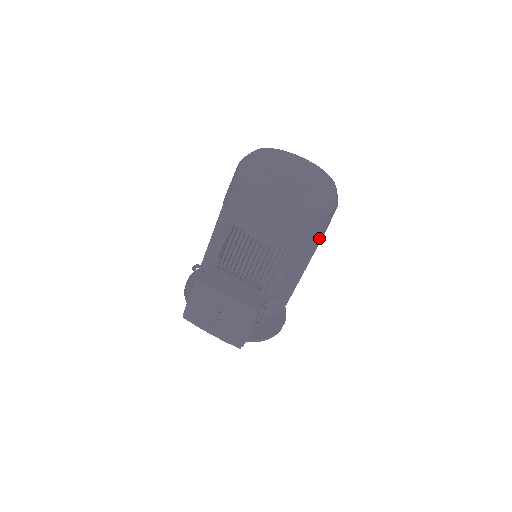
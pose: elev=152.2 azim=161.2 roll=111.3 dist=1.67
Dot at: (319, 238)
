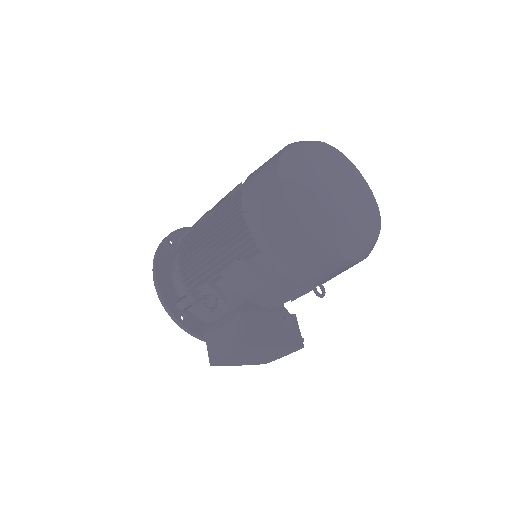
Dot at: occluded
